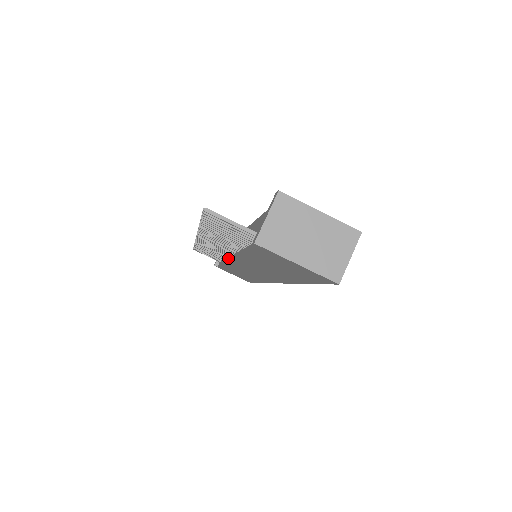
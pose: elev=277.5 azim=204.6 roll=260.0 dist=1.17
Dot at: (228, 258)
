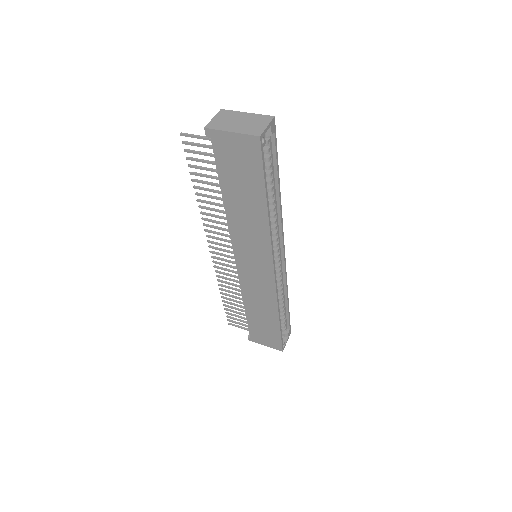
Dot at: occluded
